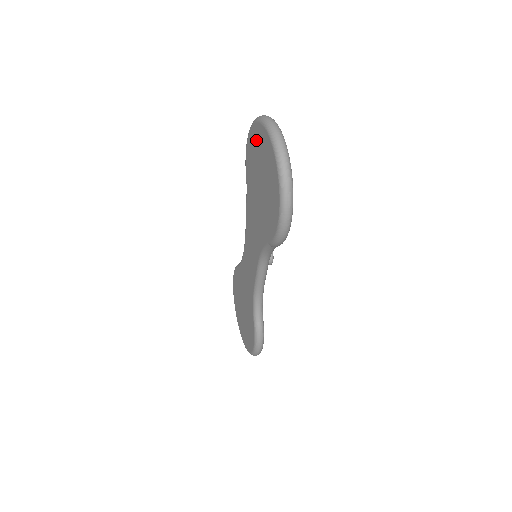
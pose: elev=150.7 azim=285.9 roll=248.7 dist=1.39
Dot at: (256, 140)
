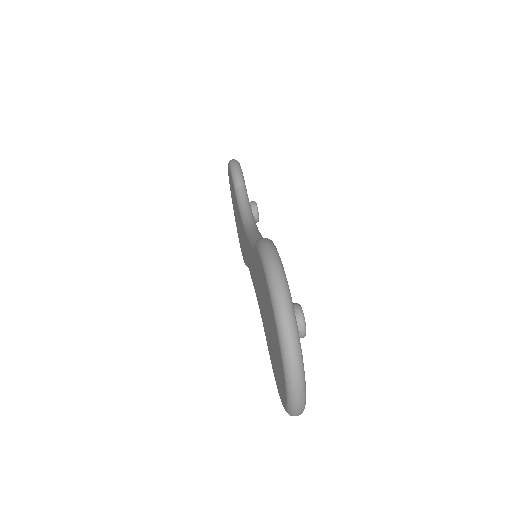
Dot at: (272, 319)
